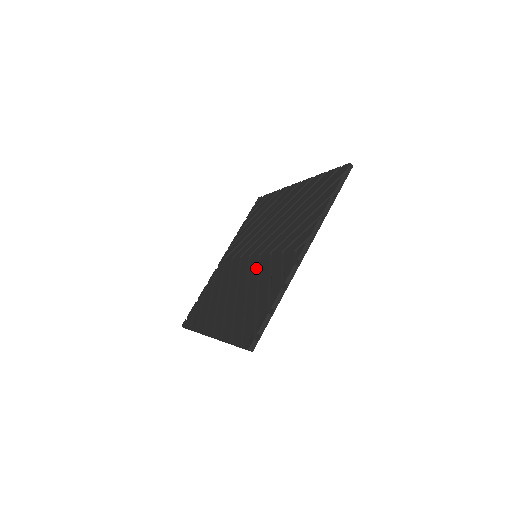
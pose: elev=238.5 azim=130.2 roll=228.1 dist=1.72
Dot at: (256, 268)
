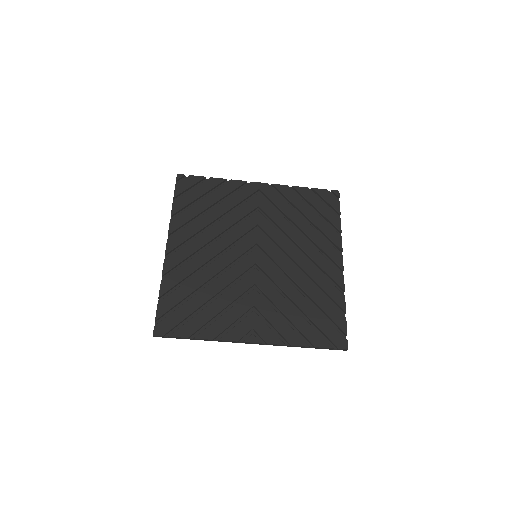
Dot at: (239, 274)
